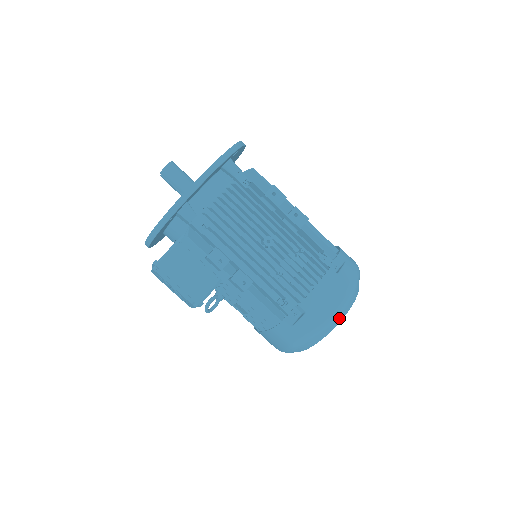
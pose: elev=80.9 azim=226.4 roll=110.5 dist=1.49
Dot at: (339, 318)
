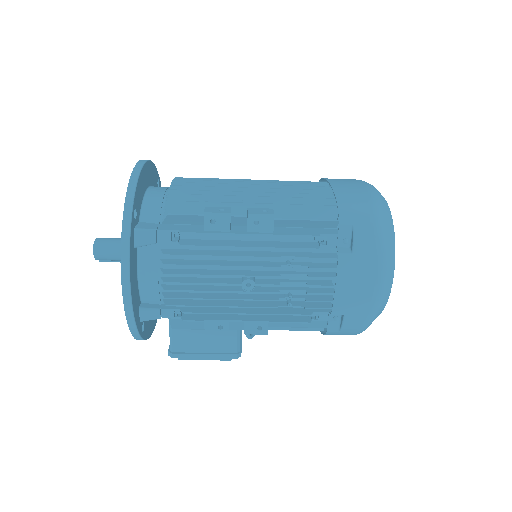
Dot at: (387, 291)
